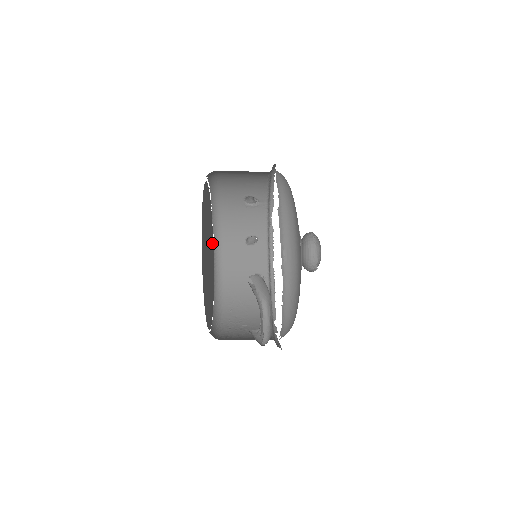
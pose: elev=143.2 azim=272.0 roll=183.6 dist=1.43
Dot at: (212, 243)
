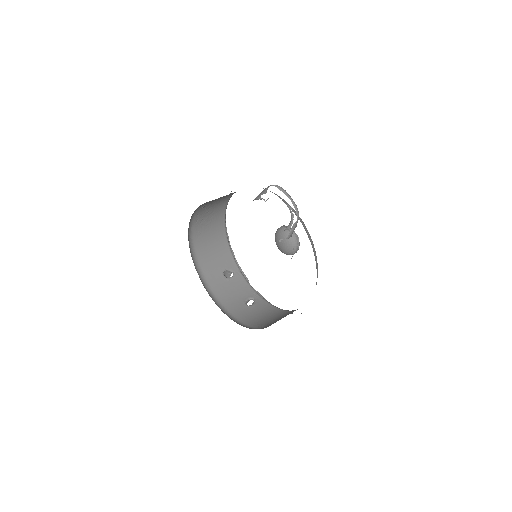
Dot at: occluded
